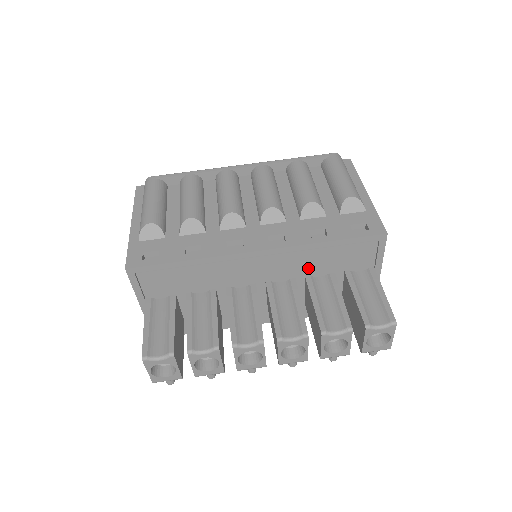
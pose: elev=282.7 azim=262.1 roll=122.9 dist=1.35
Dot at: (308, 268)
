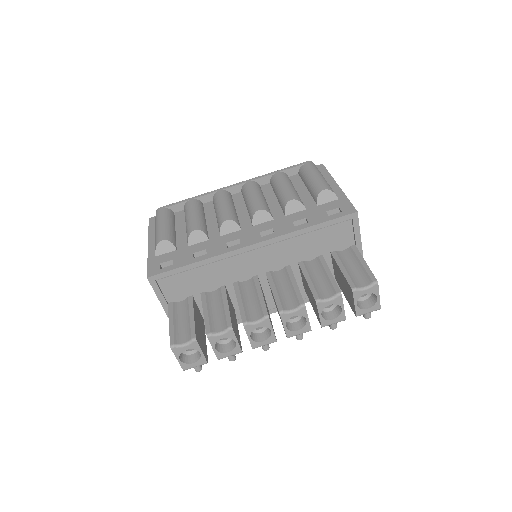
Dot at: (298, 254)
